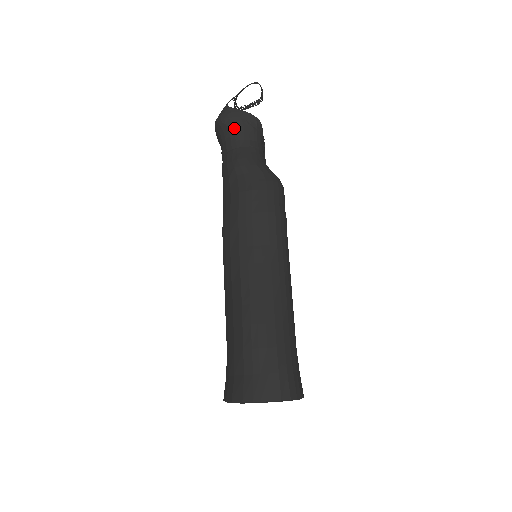
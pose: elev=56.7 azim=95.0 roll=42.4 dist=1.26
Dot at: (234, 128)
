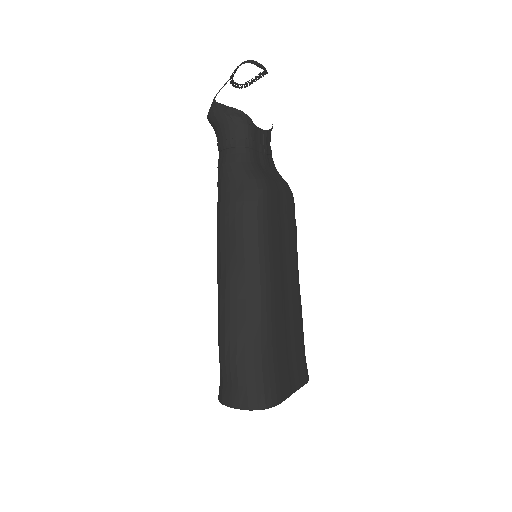
Dot at: (220, 126)
